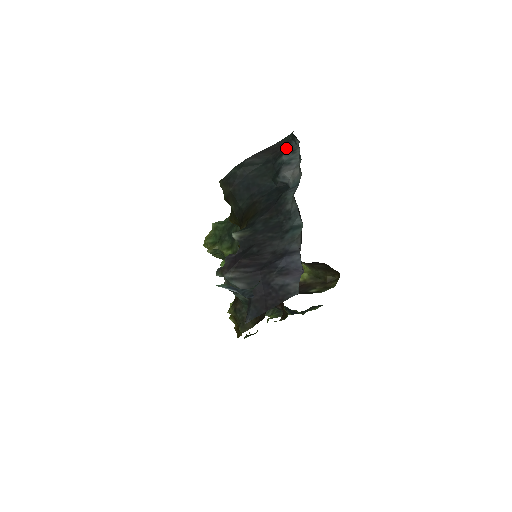
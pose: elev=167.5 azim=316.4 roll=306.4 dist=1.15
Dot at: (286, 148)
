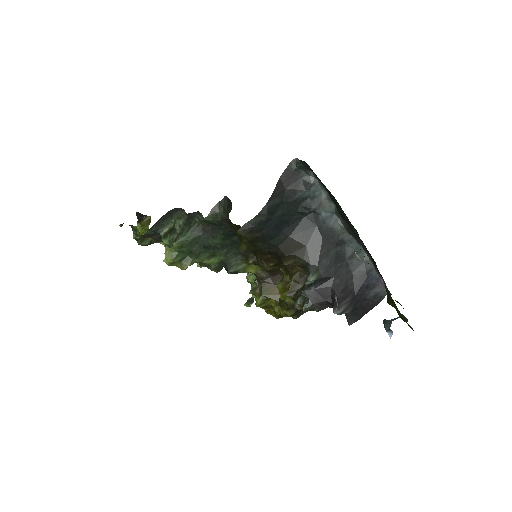
Dot at: (298, 179)
